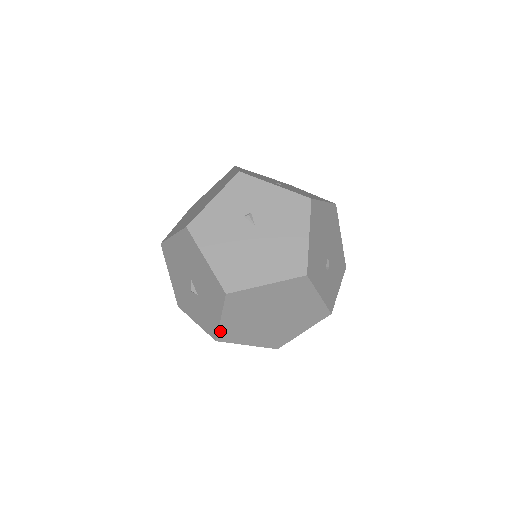
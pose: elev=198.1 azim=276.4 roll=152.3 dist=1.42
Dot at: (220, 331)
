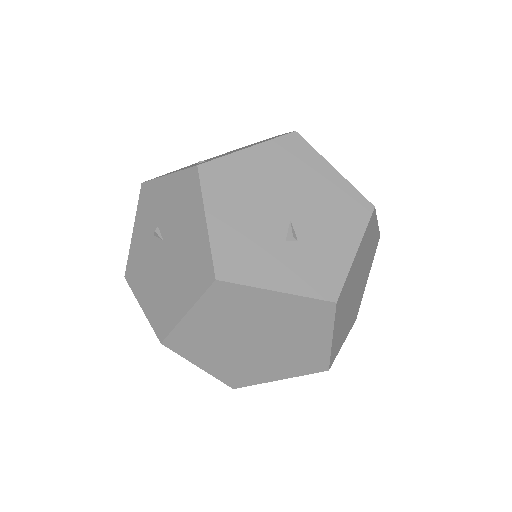
Dot at: (221, 378)
